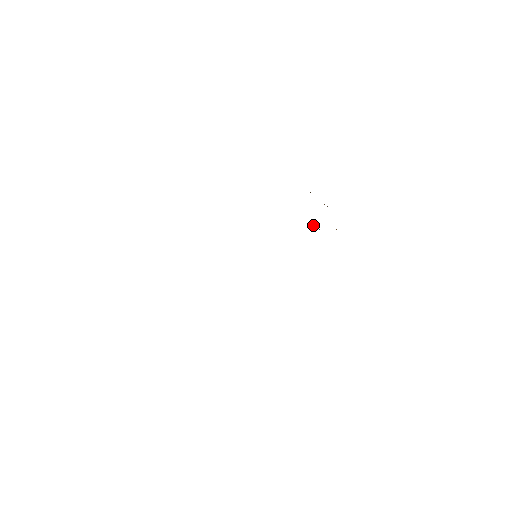
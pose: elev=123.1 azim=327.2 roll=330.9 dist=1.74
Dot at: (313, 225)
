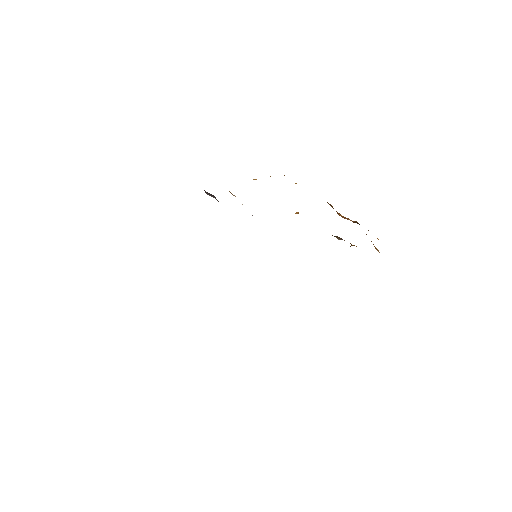
Dot at: (340, 238)
